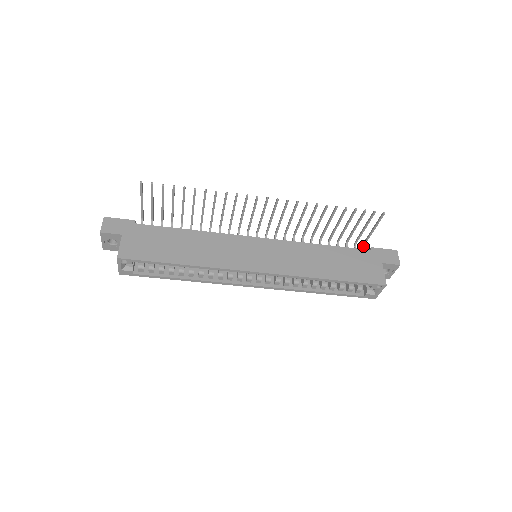
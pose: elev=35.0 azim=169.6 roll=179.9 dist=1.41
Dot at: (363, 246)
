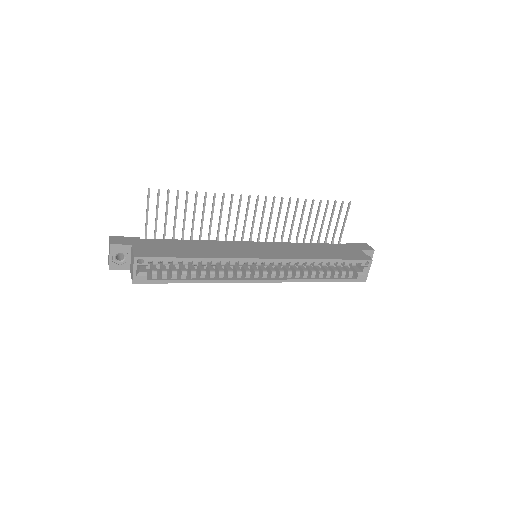
Dot at: occluded
